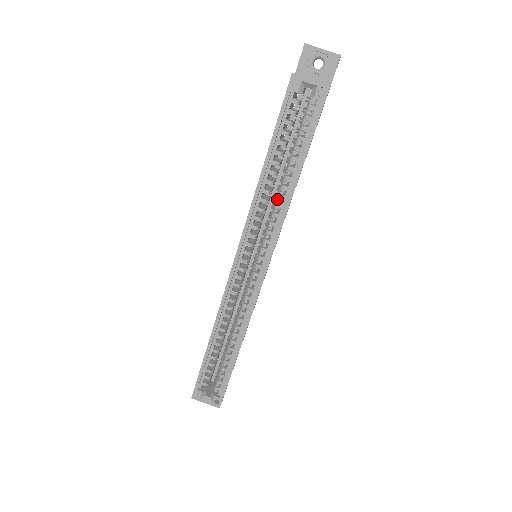
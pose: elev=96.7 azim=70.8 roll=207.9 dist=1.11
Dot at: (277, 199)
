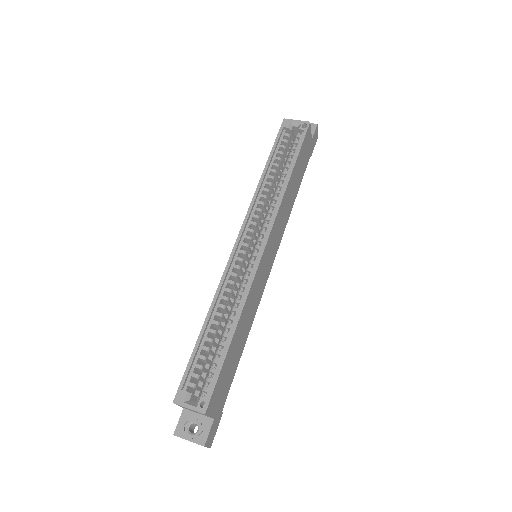
Dot at: (274, 195)
